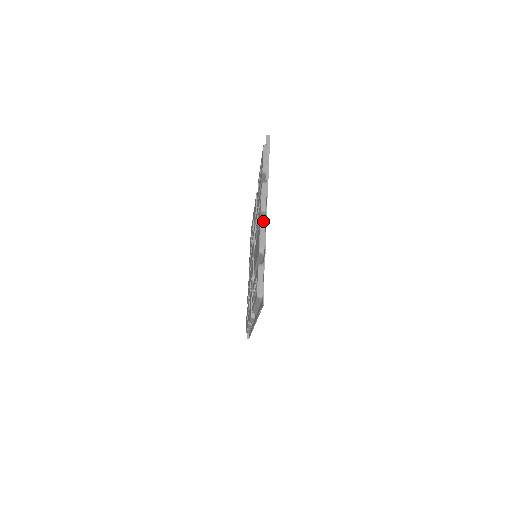
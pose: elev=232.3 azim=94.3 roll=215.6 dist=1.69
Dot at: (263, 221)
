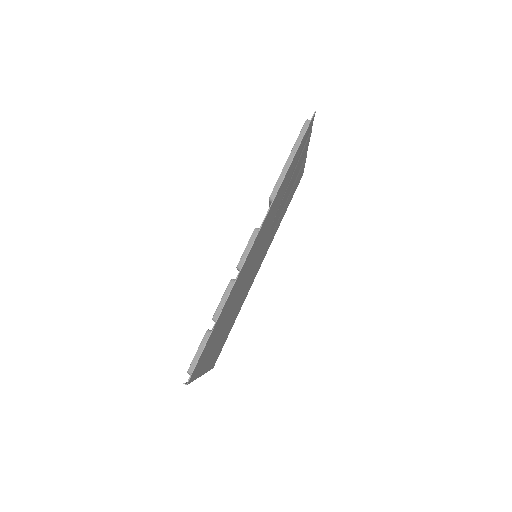
Dot at: occluded
